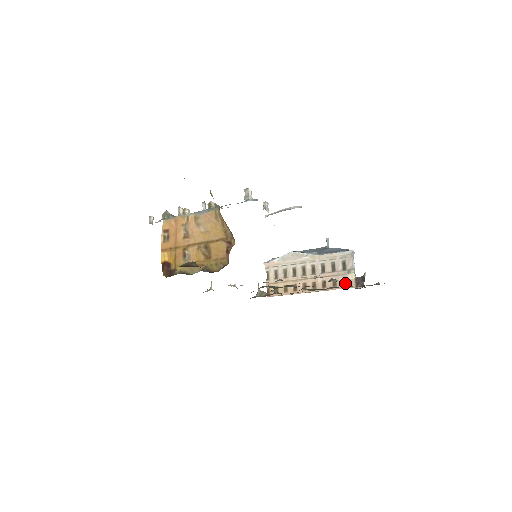
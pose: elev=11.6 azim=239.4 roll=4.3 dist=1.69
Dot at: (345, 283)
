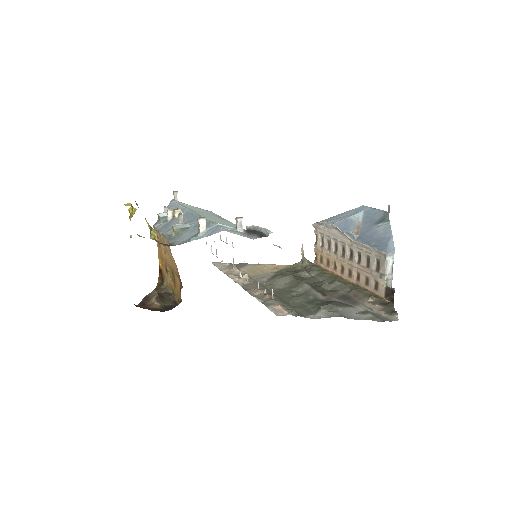
Dot at: (376, 287)
